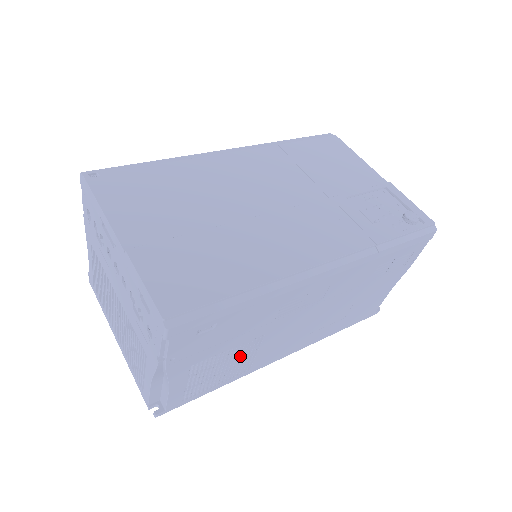
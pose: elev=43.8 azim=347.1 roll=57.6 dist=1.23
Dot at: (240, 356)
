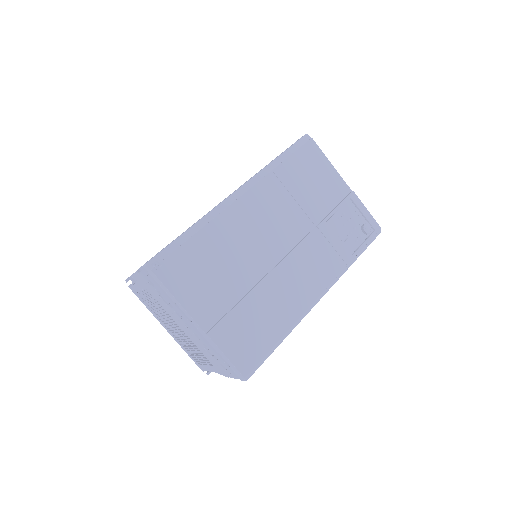
Dot at: occluded
